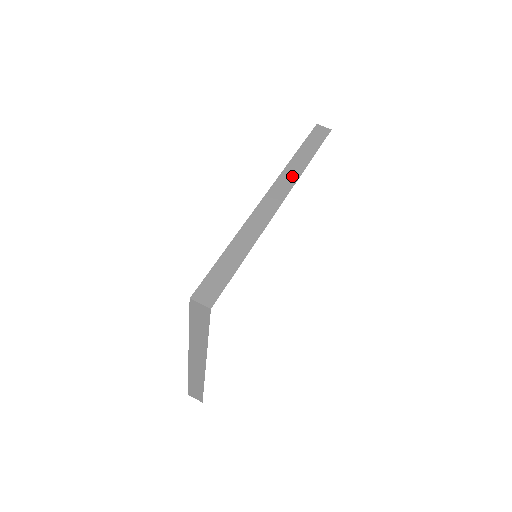
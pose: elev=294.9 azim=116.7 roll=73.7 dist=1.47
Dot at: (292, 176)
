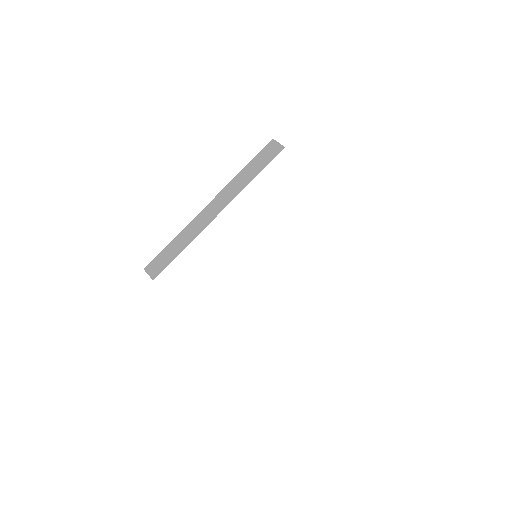
Dot at: occluded
